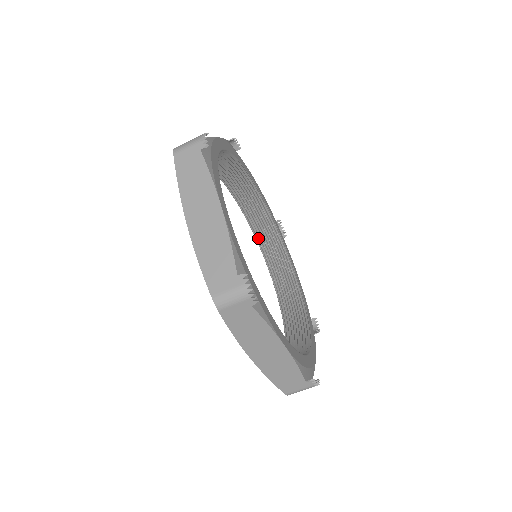
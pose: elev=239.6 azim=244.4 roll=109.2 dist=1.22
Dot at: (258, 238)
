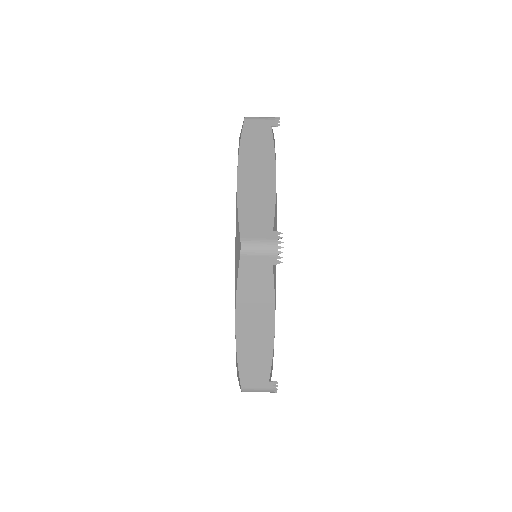
Dot at: occluded
